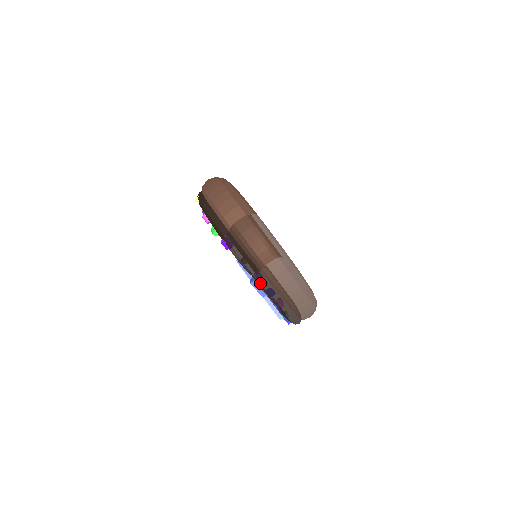
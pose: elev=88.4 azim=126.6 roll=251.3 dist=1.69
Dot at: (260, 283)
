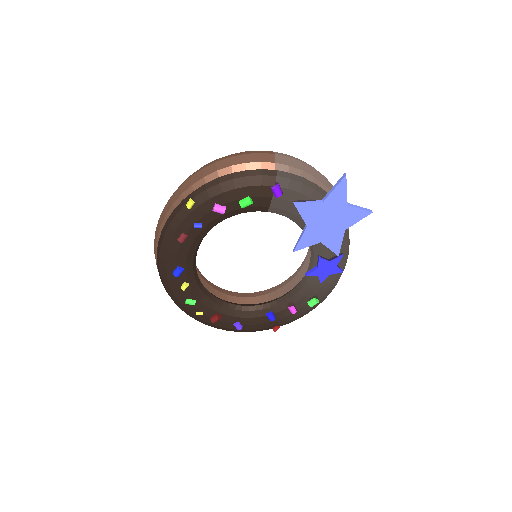
Dot at: occluded
